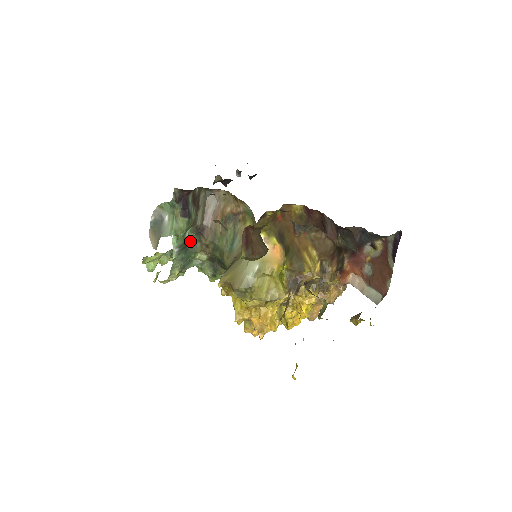
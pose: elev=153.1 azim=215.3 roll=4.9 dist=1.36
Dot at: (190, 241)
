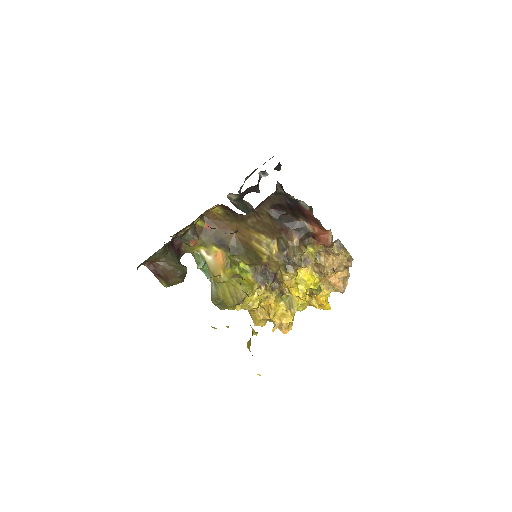
Dot at: occluded
